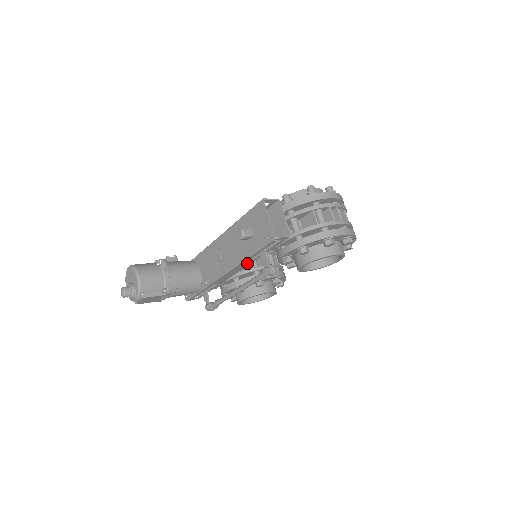
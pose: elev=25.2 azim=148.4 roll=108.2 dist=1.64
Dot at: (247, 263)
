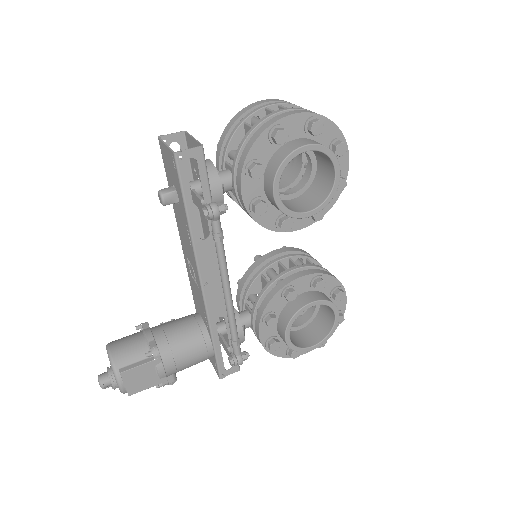
Dot at: (210, 243)
